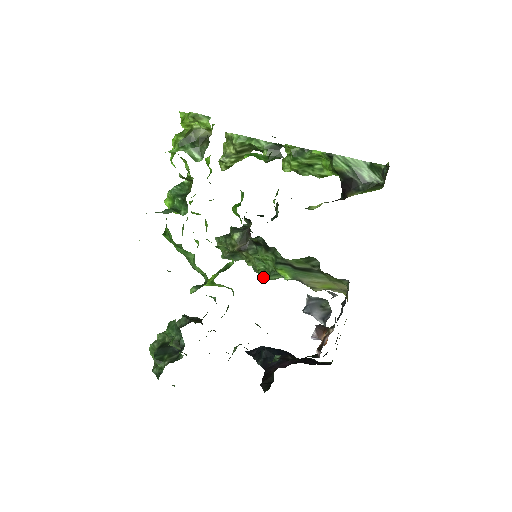
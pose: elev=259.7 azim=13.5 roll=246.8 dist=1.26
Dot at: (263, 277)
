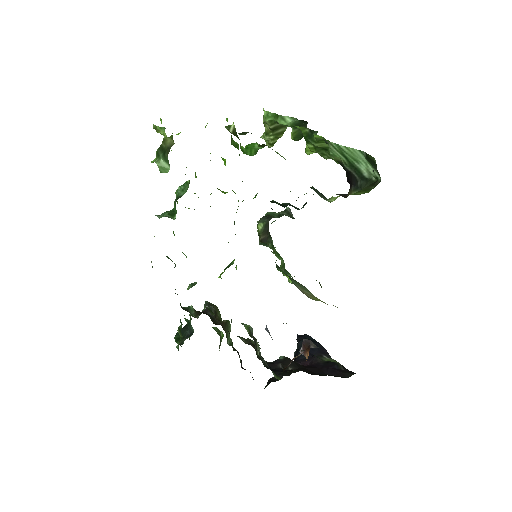
Dot at: occluded
